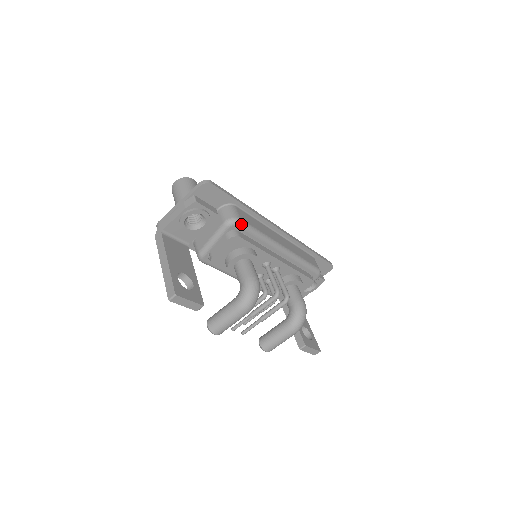
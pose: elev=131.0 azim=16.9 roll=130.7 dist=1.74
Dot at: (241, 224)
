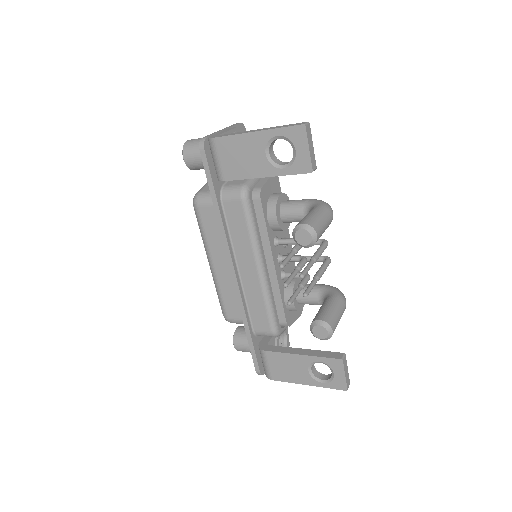
Dot at: occluded
